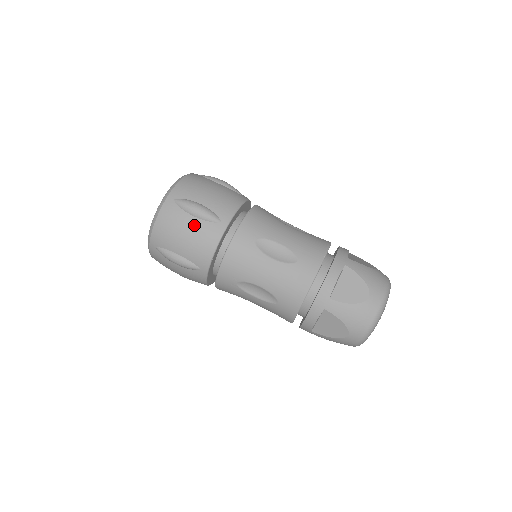
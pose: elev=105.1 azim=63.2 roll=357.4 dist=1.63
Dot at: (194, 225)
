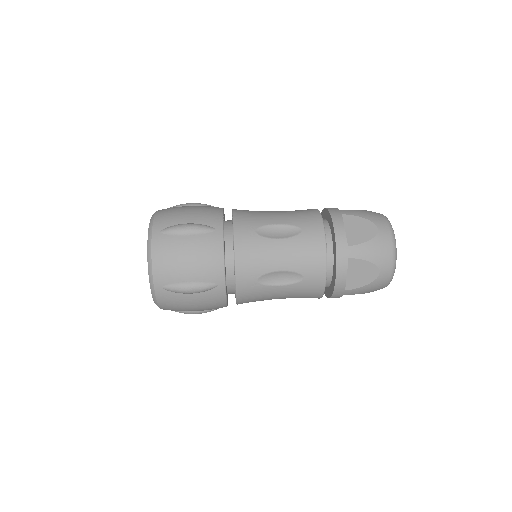
Dot at: (195, 206)
